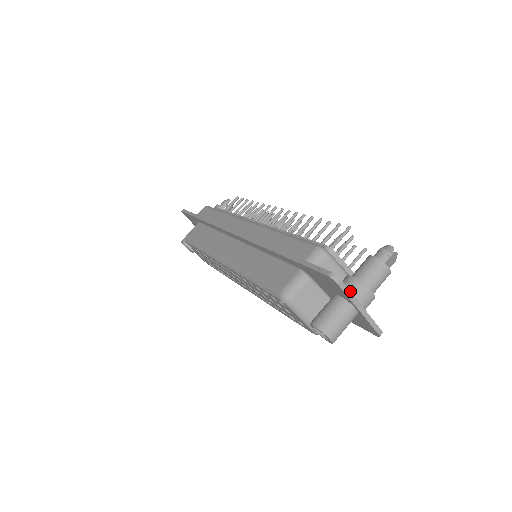
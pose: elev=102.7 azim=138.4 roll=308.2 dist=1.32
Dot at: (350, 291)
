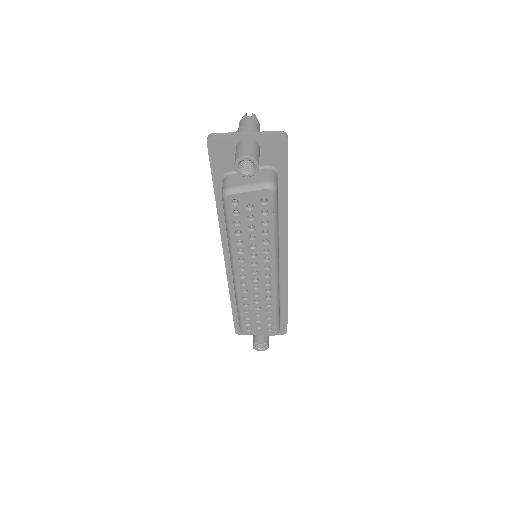
Dot at: (227, 133)
